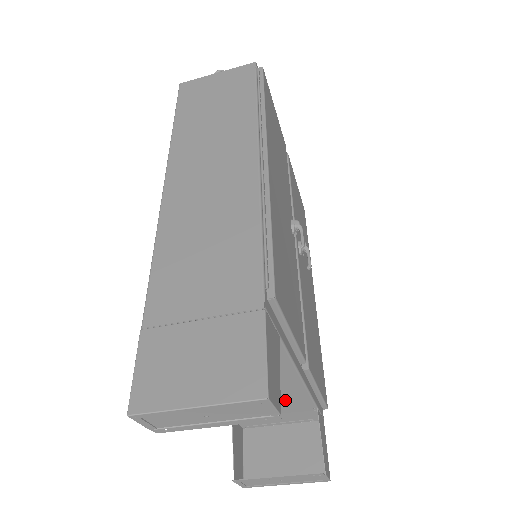
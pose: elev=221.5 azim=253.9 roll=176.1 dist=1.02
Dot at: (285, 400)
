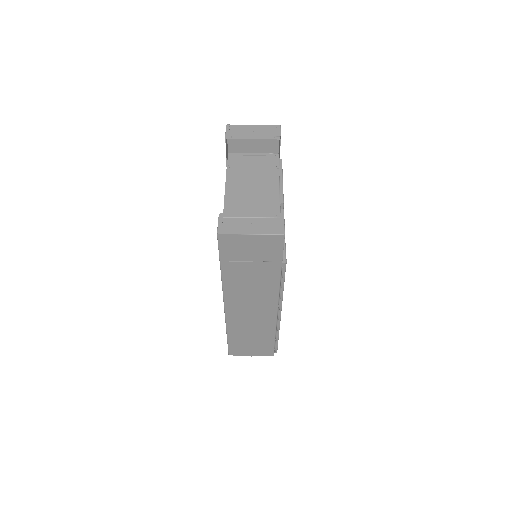
Dot at: occluded
